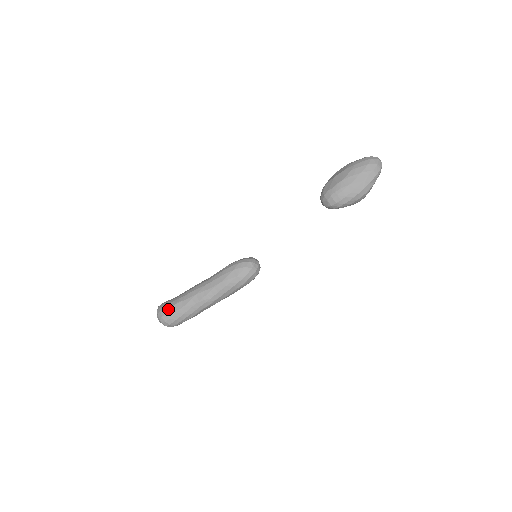
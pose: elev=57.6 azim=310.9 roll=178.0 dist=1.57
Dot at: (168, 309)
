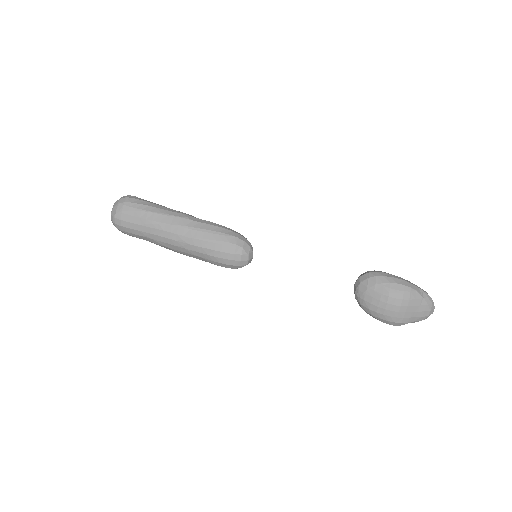
Dot at: occluded
